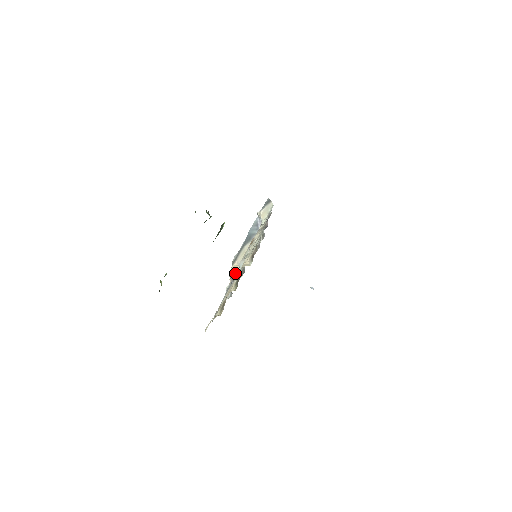
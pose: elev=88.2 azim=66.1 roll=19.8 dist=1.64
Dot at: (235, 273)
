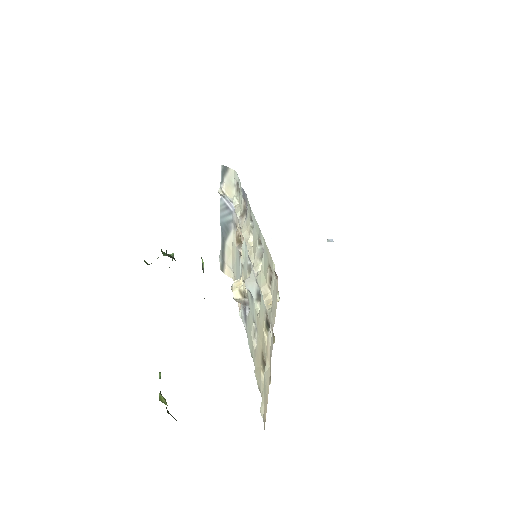
Dot at: (243, 295)
